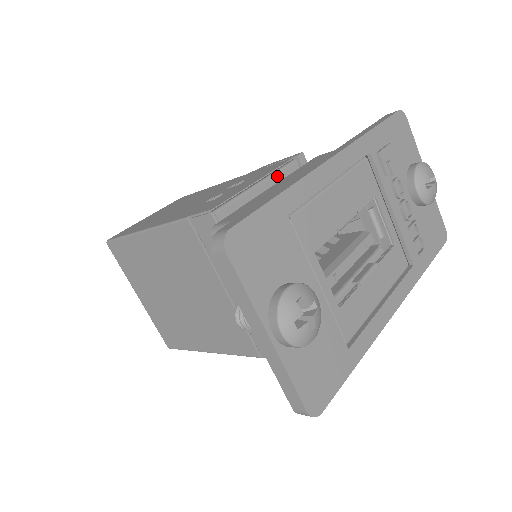
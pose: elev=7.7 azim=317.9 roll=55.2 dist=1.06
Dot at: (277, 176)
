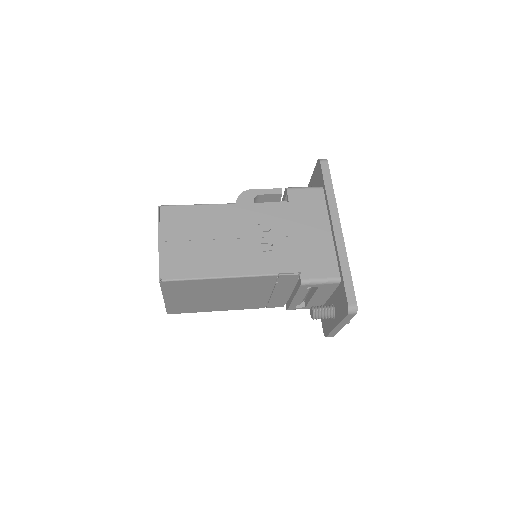
Dot at: (292, 223)
